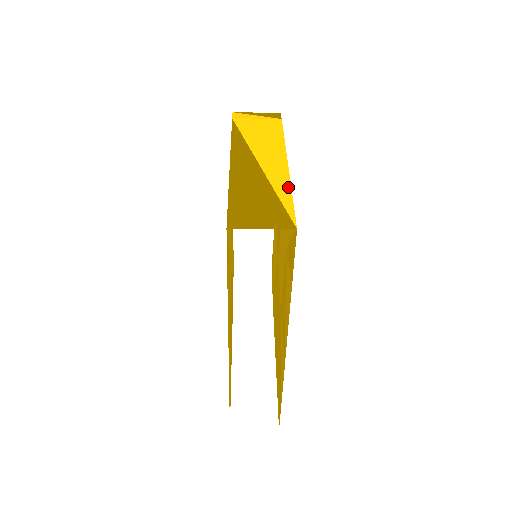
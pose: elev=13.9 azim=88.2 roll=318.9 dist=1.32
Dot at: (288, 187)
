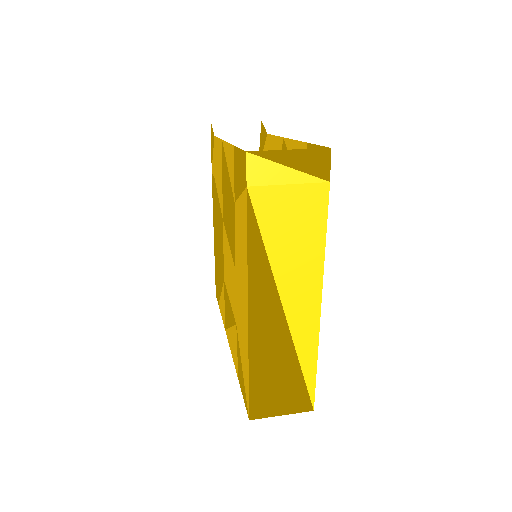
Dot at: (314, 354)
